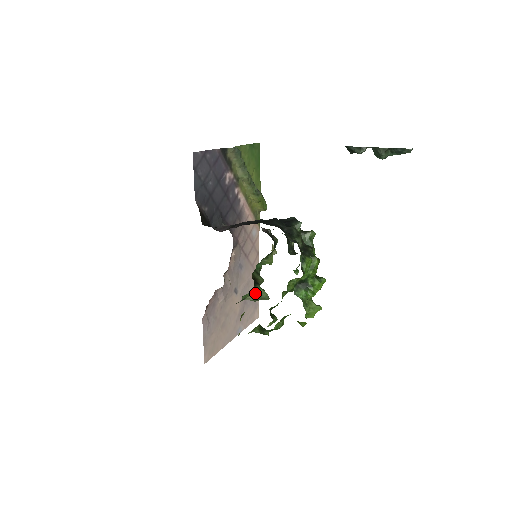
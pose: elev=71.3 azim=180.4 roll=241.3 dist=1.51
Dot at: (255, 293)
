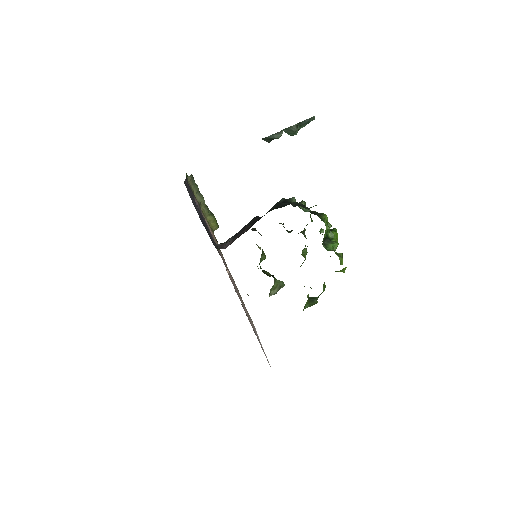
Dot at: (275, 285)
